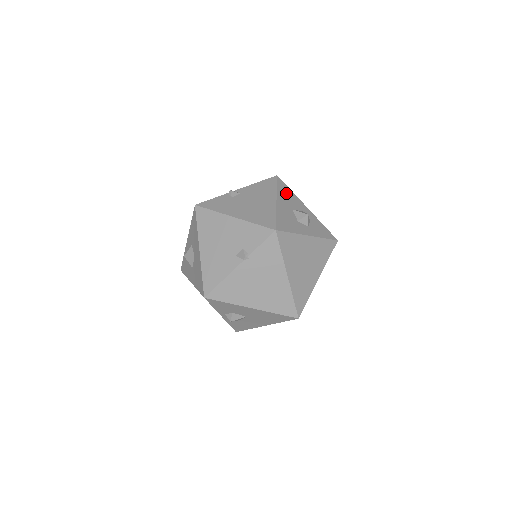
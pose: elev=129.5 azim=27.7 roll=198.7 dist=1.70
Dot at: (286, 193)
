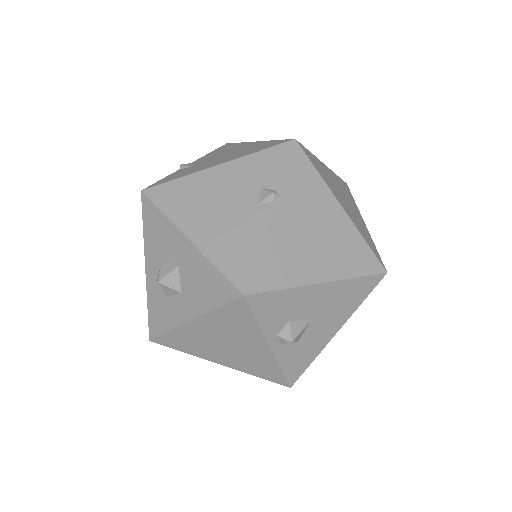
Dot at: occluded
